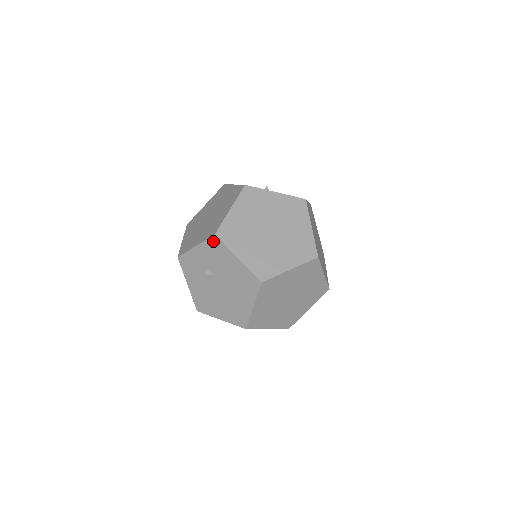
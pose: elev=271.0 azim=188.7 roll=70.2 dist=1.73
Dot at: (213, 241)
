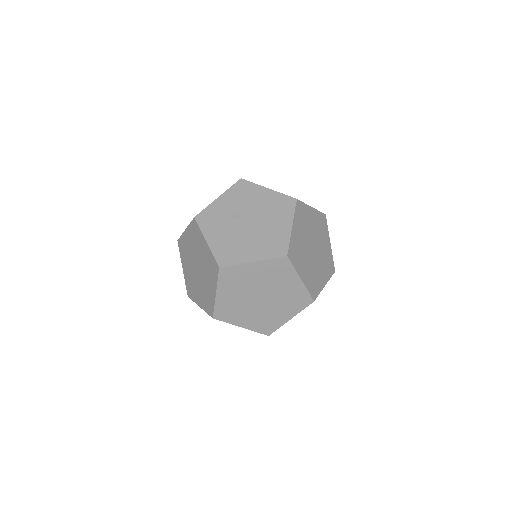
Dot at: (239, 184)
